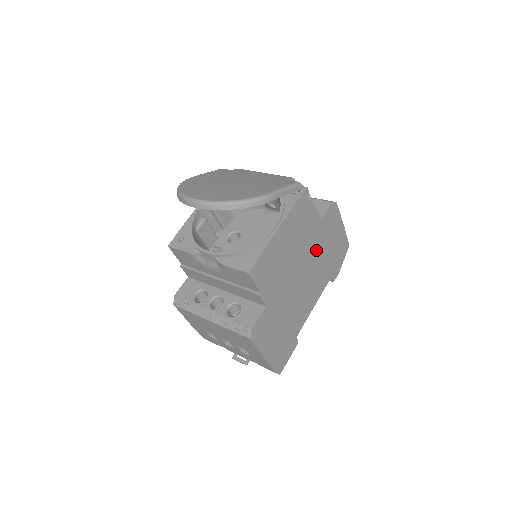
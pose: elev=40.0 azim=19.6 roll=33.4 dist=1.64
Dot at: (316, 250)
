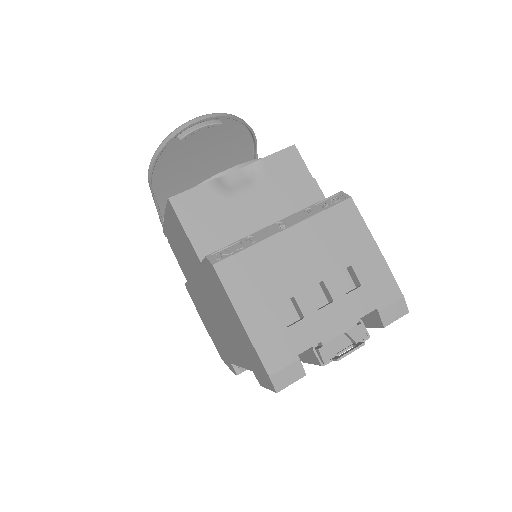
Dot at: occluded
